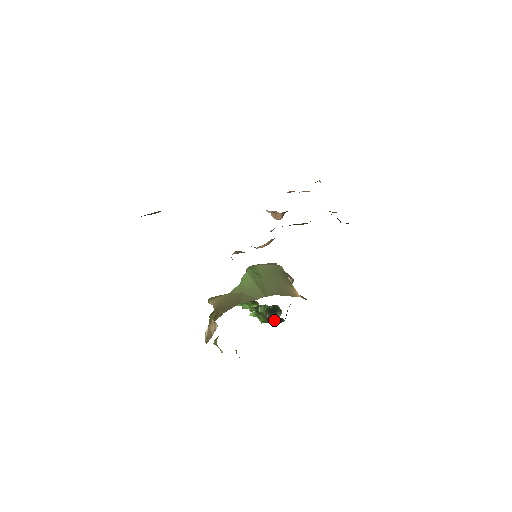
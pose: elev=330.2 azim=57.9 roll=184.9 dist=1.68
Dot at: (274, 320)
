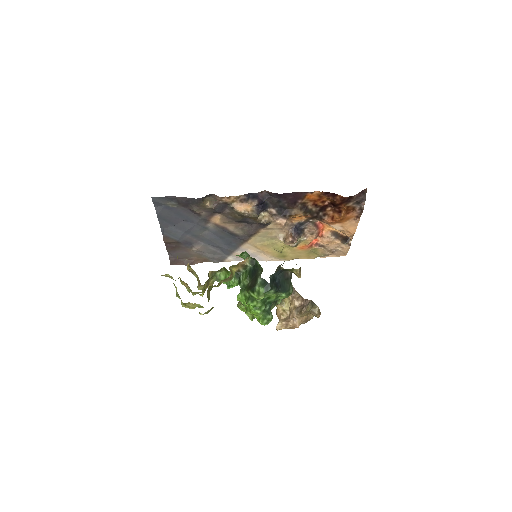
Dot at: (255, 284)
